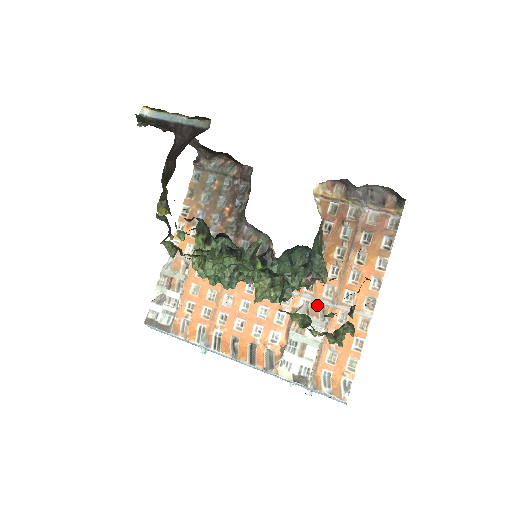
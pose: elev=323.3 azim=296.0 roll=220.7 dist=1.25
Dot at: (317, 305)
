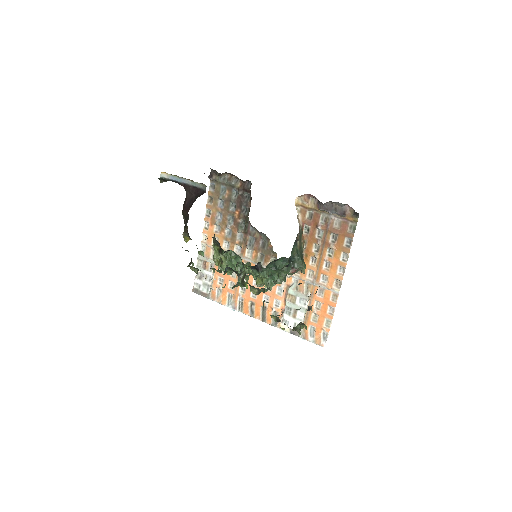
Dot at: (303, 283)
